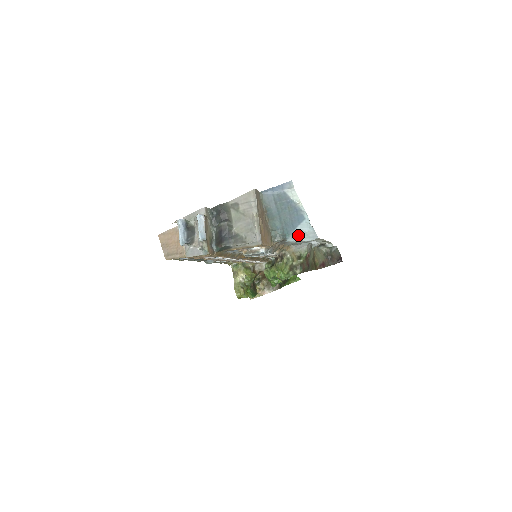
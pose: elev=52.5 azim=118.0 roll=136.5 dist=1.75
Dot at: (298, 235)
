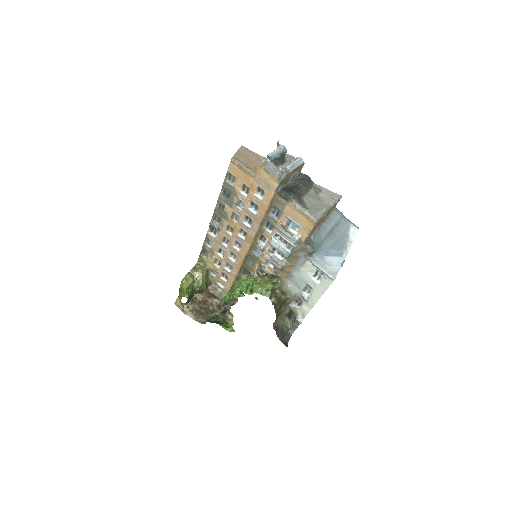
Dot at: (323, 262)
